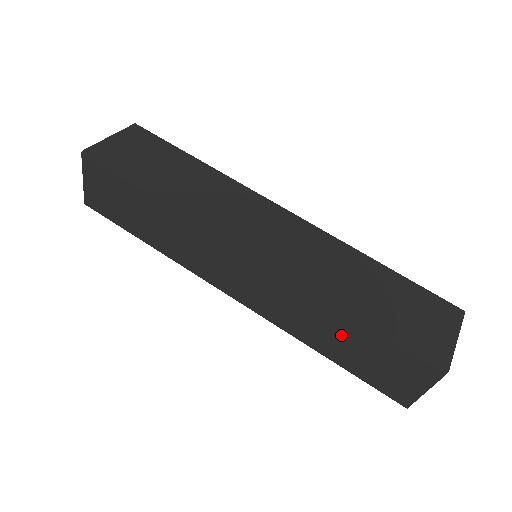
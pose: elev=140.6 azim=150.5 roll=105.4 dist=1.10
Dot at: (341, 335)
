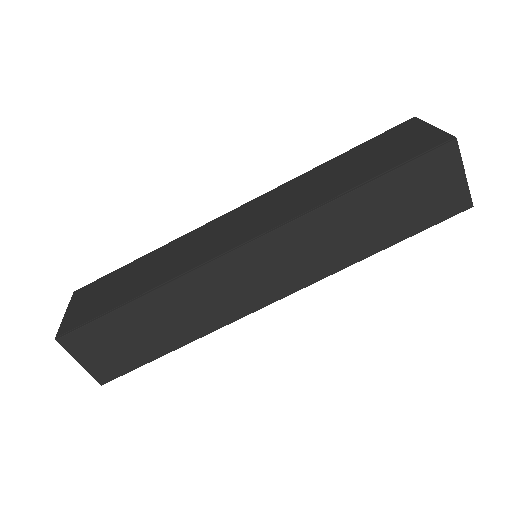
Dot at: (371, 215)
